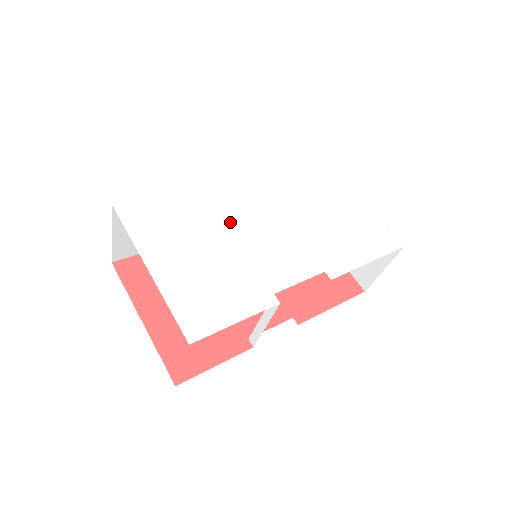
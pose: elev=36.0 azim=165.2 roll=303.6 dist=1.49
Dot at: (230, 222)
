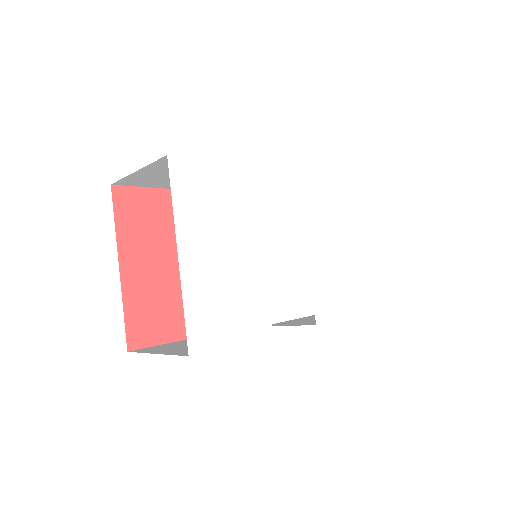
Dot at: (264, 228)
